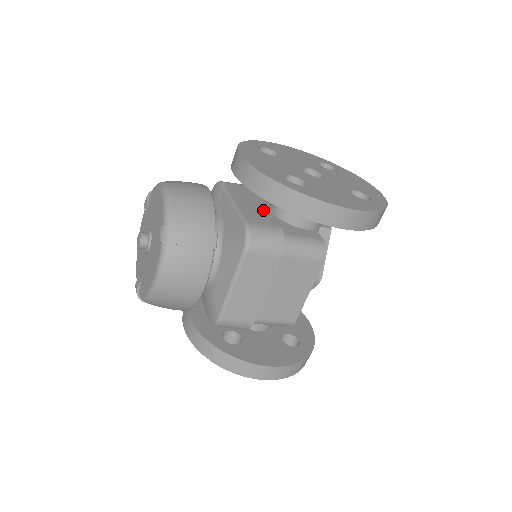
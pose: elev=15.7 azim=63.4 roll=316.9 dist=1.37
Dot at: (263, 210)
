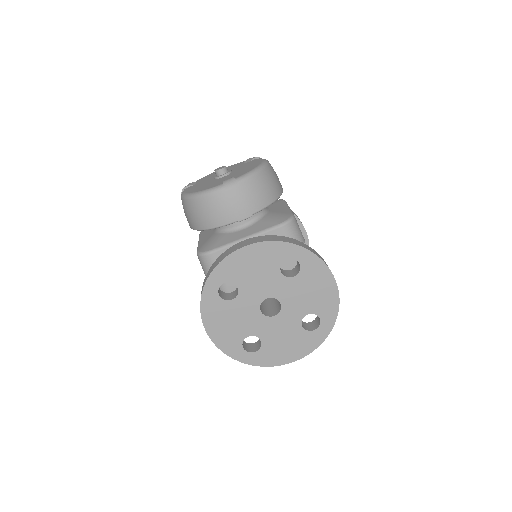
Dot at: occluded
